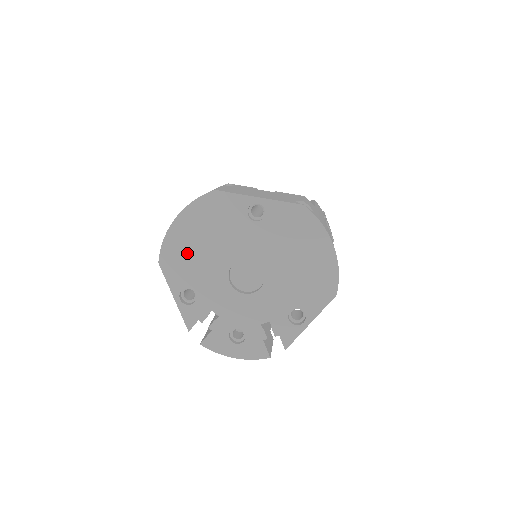
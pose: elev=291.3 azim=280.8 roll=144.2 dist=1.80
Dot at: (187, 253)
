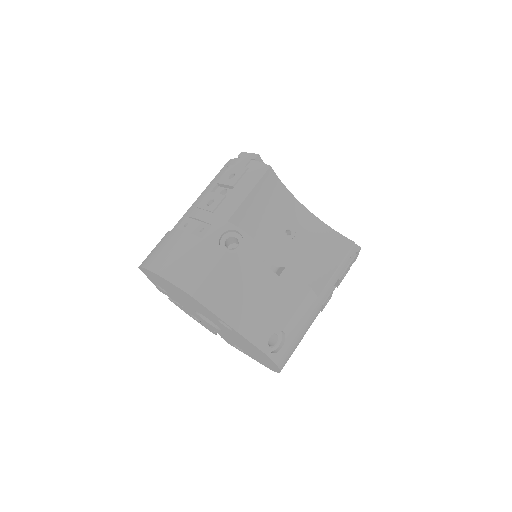
Dot at: (163, 284)
